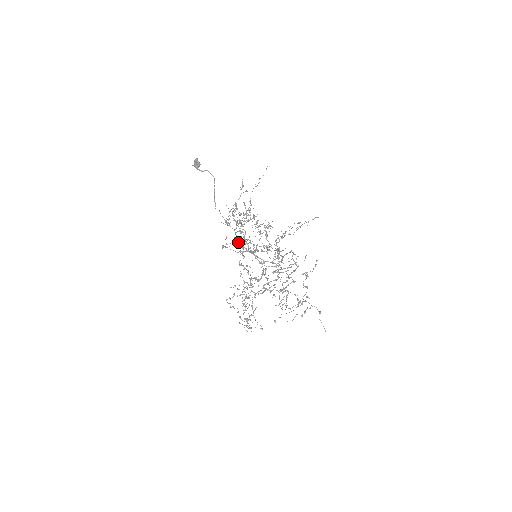
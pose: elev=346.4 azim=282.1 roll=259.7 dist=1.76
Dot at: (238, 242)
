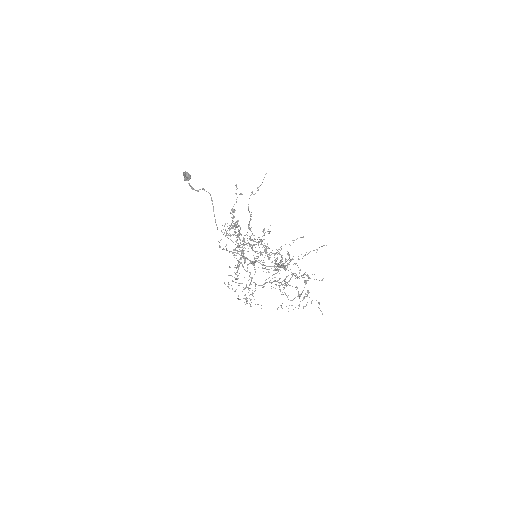
Dot at: occluded
